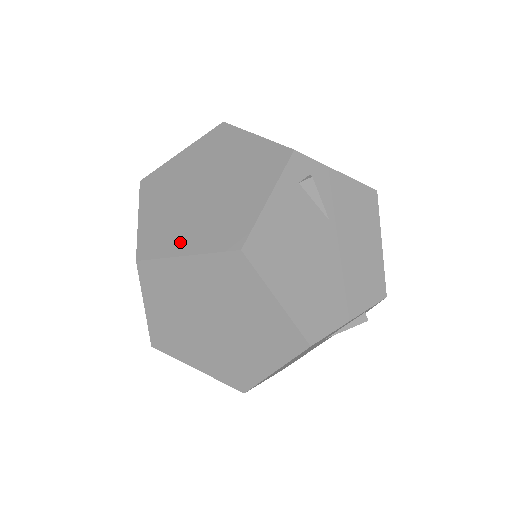
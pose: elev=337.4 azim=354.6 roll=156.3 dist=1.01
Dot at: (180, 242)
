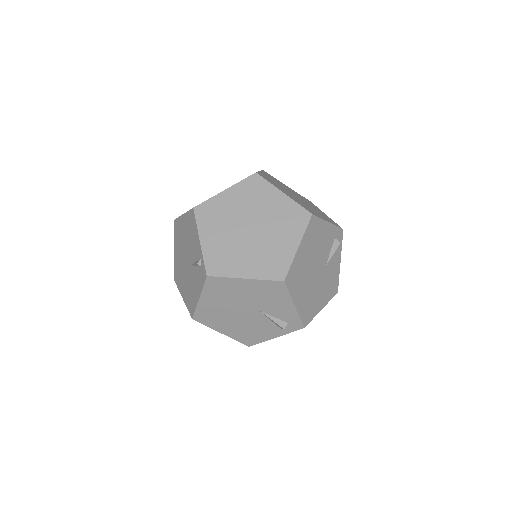
Dot at: (282, 190)
